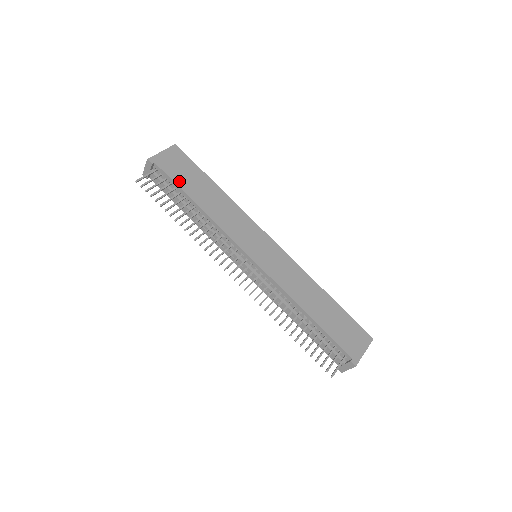
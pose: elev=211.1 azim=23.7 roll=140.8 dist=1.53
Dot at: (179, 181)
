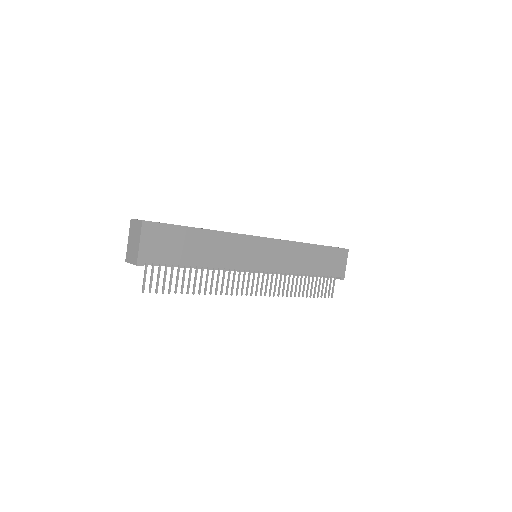
Dot at: (175, 259)
